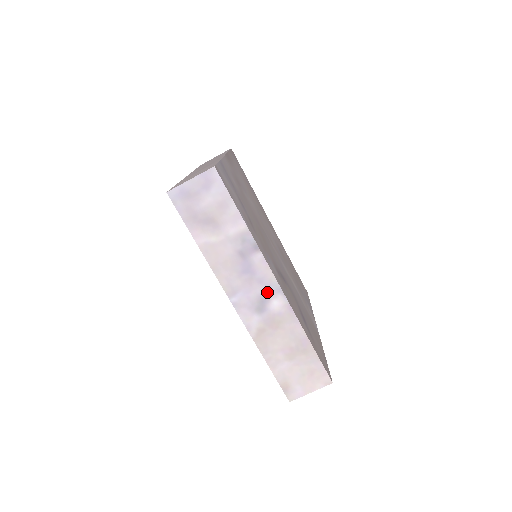
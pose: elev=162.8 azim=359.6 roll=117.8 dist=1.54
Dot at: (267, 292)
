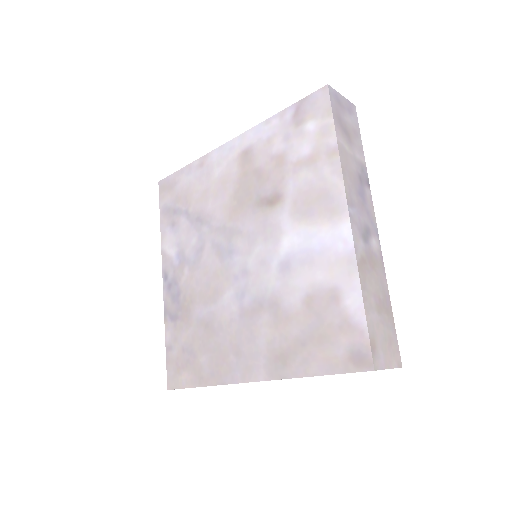
Dot at: (370, 227)
